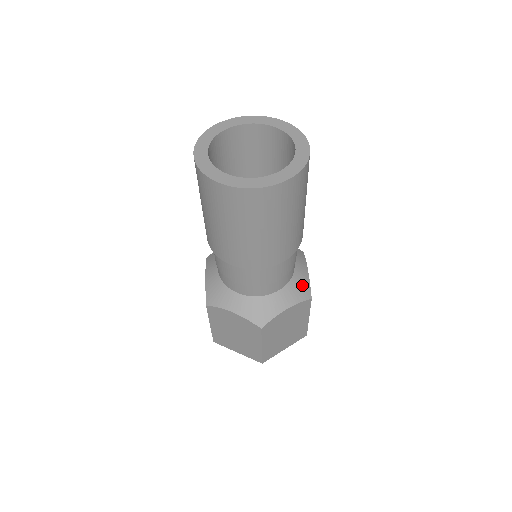
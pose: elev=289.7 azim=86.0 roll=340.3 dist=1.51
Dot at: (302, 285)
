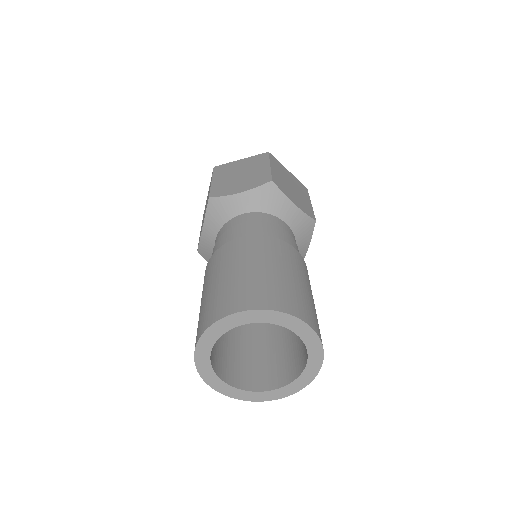
Dot at: occluded
